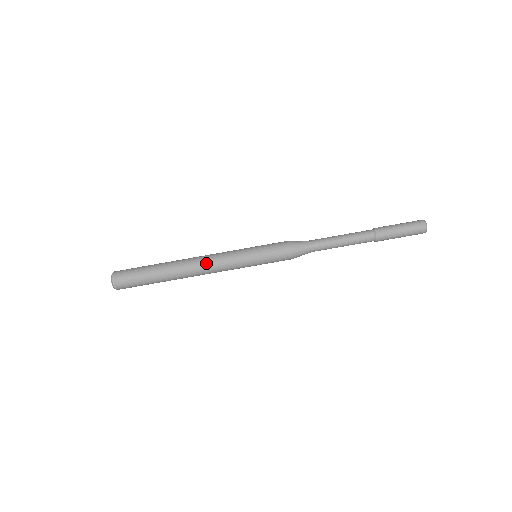
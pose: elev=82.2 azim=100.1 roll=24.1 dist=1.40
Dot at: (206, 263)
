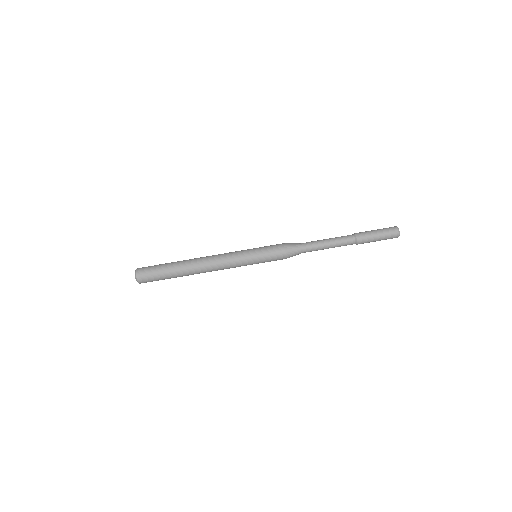
Dot at: (215, 265)
